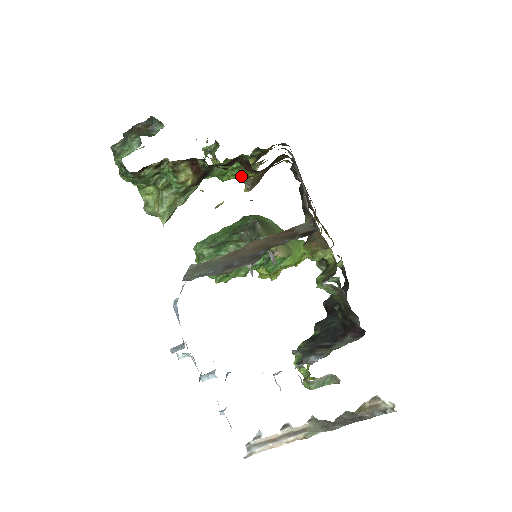
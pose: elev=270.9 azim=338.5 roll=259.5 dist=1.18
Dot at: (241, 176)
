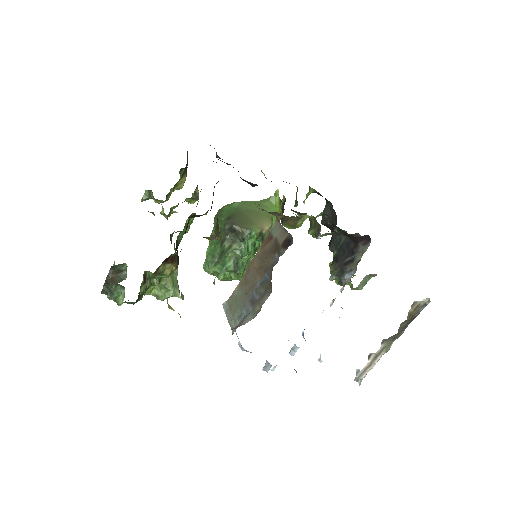
Dot at: occluded
